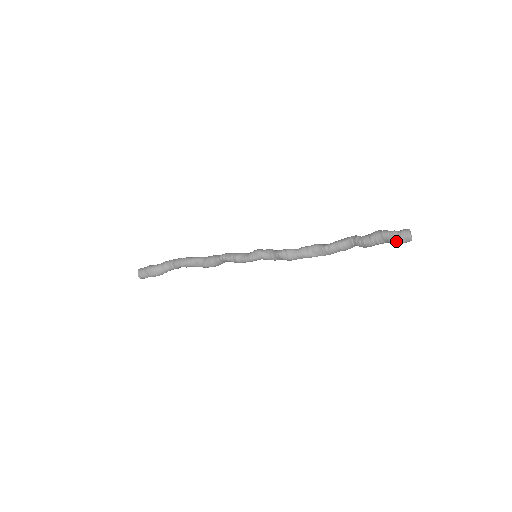
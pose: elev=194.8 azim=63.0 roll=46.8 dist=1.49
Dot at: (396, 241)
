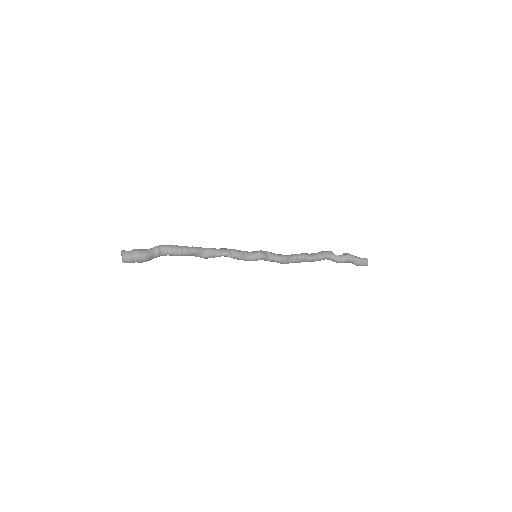
Dot at: (359, 265)
